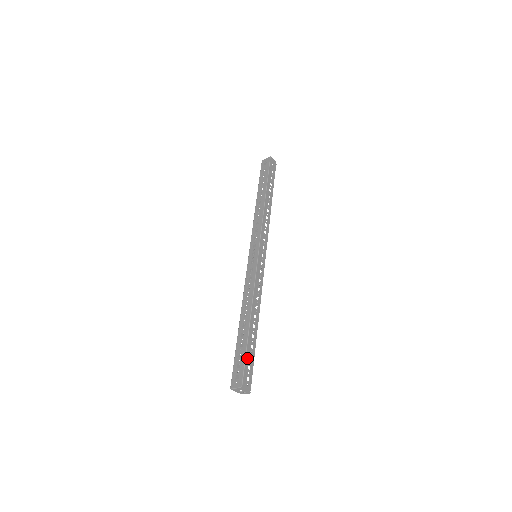
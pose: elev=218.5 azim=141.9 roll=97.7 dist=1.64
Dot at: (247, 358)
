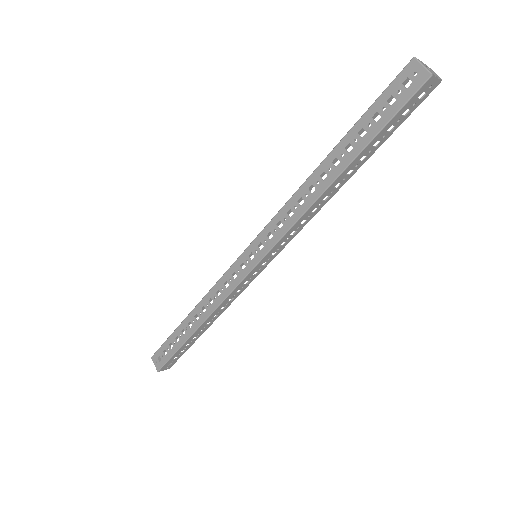
Dot at: (176, 354)
